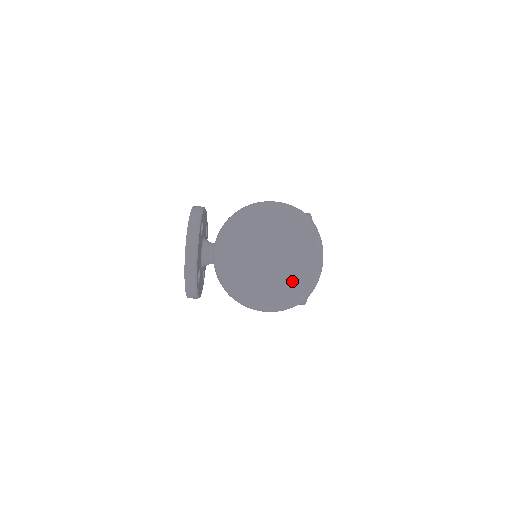
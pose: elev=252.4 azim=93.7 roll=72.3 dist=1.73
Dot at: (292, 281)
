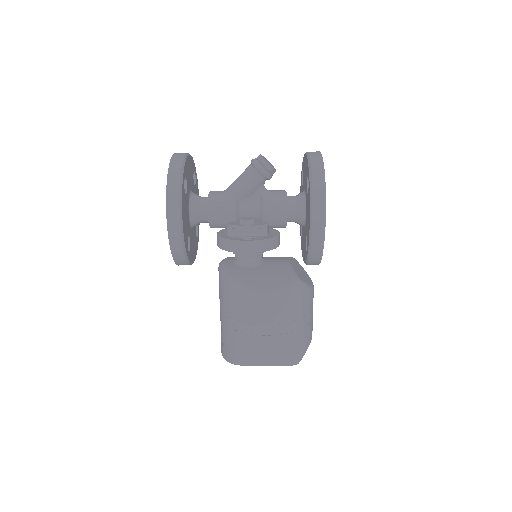
Dot at: occluded
